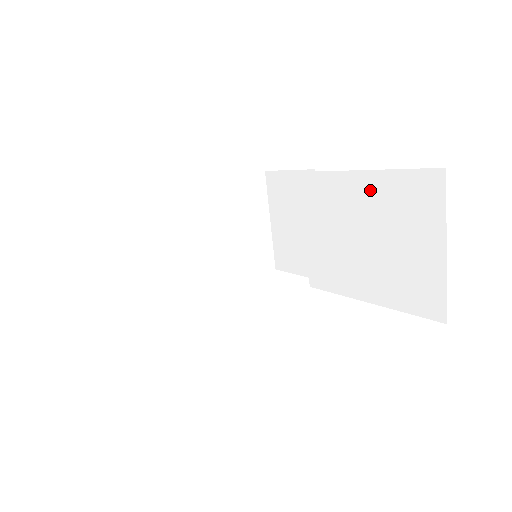
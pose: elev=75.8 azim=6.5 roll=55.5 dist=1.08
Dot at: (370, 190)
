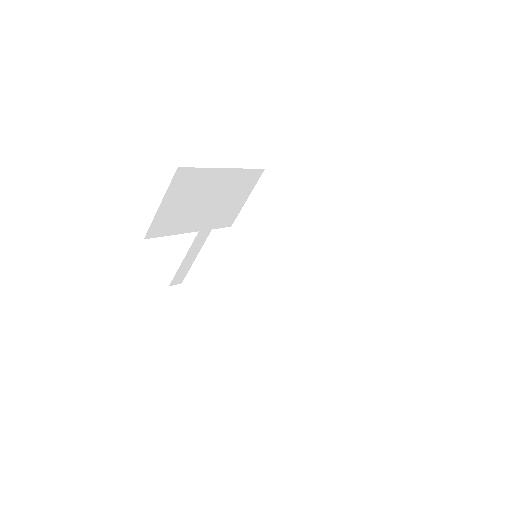
Dot at: (330, 249)
